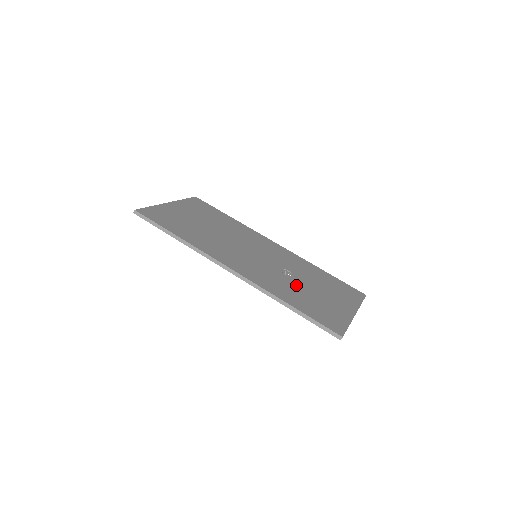
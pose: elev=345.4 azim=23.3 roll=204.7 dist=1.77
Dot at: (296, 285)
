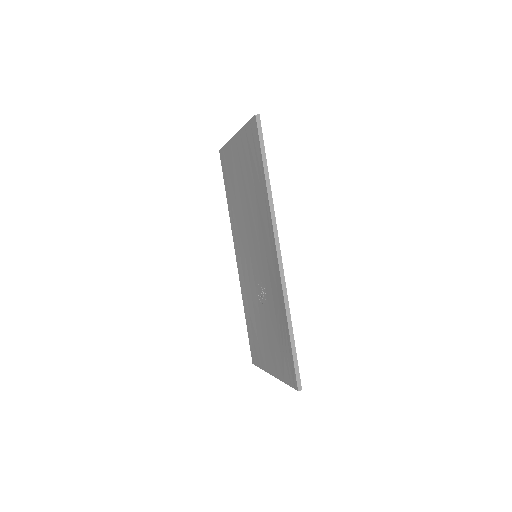
Dot at: occluded
